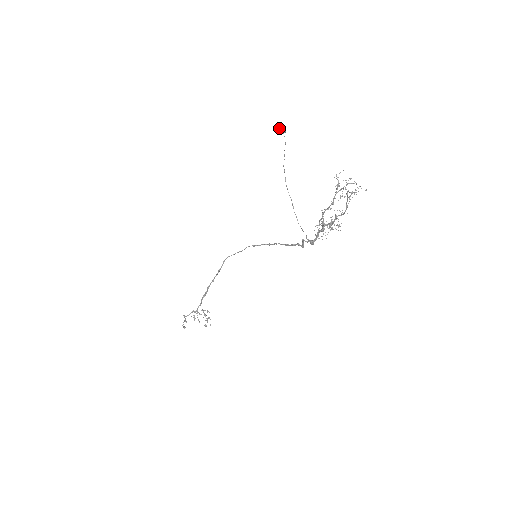
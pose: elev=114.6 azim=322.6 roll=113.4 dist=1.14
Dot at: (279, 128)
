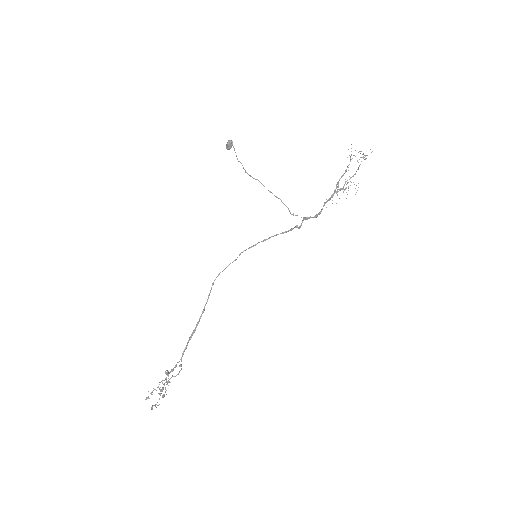
Dot at: (228, 144)
